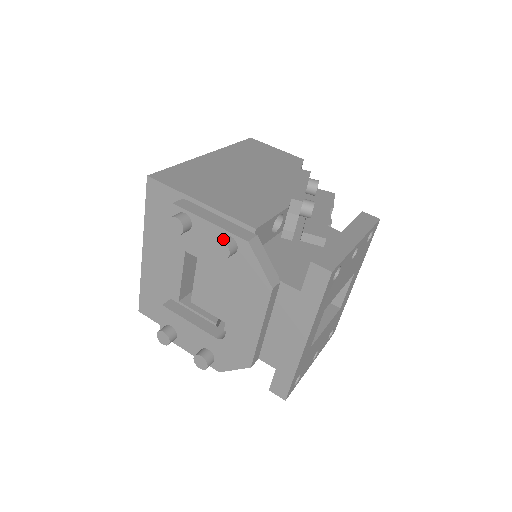
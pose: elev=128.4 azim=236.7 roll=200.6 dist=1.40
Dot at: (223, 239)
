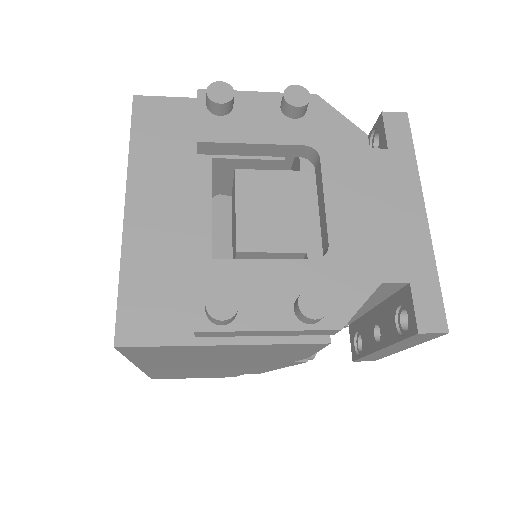
Dot at: (292, 88)
